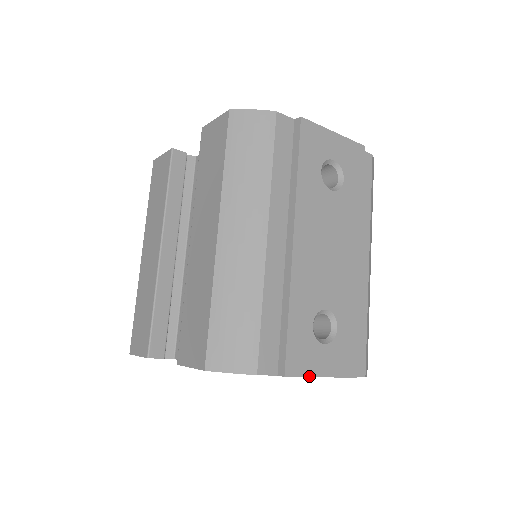
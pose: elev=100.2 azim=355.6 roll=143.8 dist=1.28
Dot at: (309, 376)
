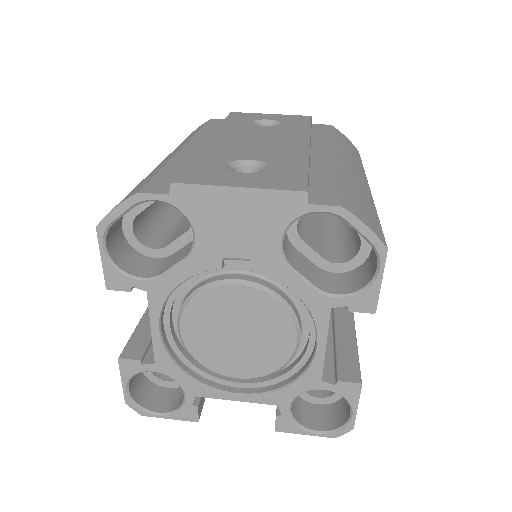
Dot at: (212, 185)
